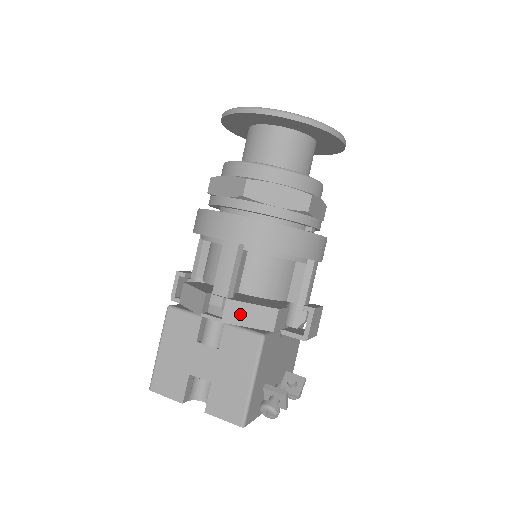
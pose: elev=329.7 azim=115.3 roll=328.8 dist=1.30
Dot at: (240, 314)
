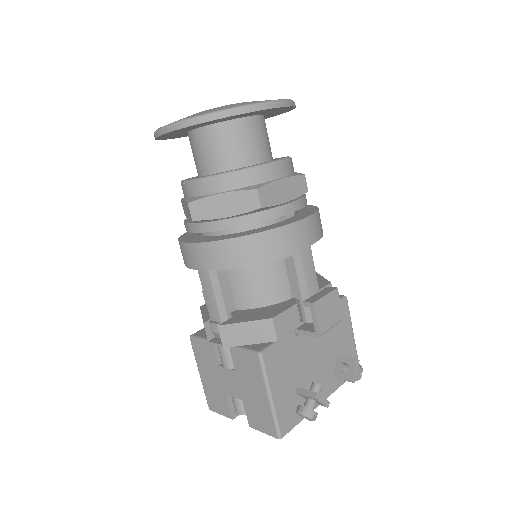
Dot at: (237, 335)
